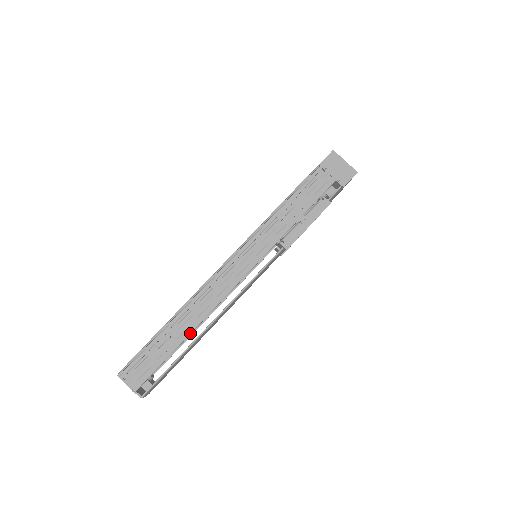
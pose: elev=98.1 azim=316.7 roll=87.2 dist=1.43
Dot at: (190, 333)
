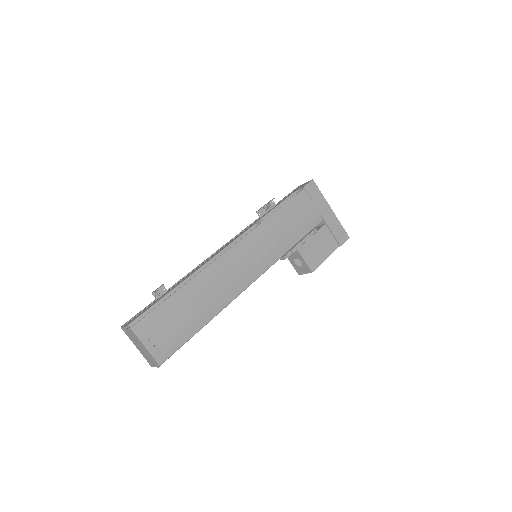
Dot at: (181, 282)
